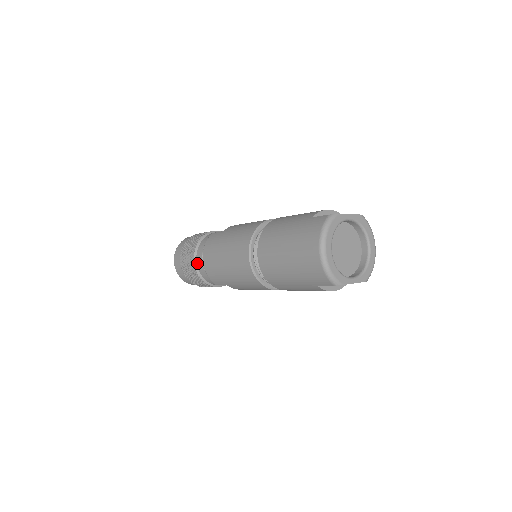
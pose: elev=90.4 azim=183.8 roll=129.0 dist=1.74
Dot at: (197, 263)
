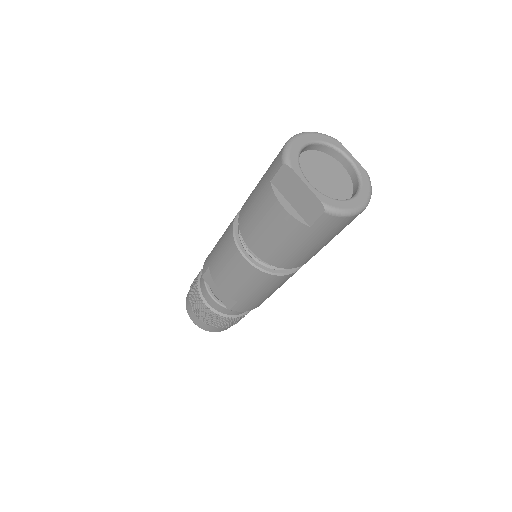
Dot at: occluded
